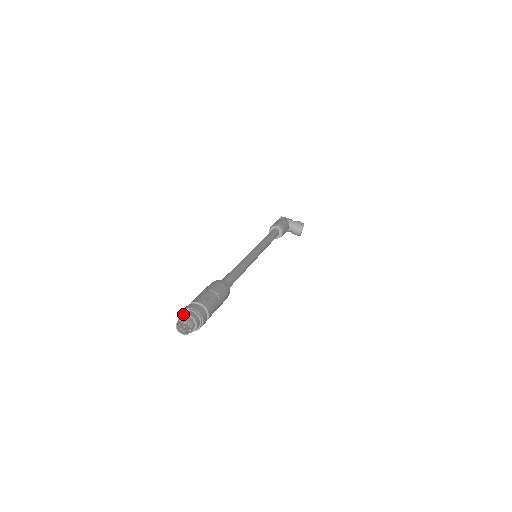
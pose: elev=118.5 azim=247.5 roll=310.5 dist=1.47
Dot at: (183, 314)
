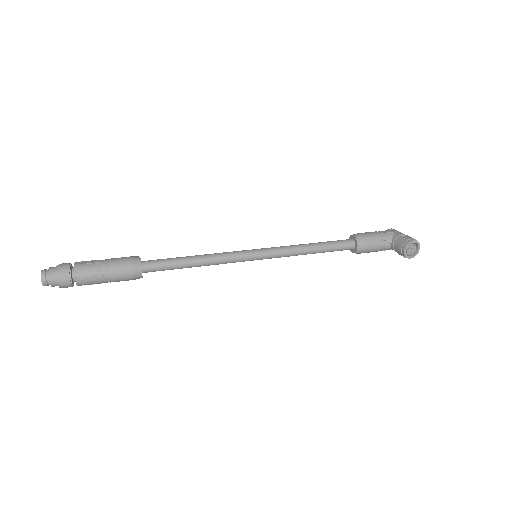
Dot at: (50, 267)
